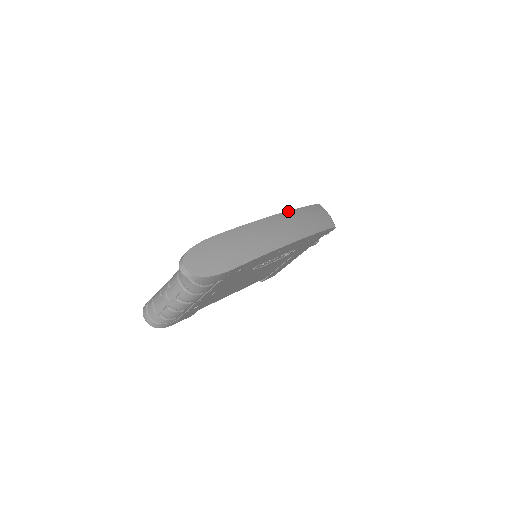
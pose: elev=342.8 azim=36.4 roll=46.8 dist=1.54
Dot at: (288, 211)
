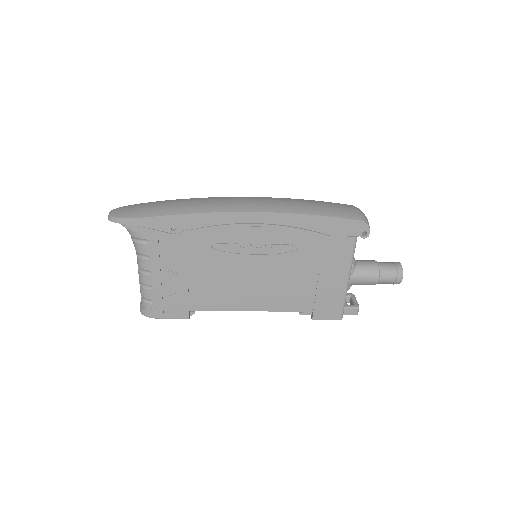
Dot at: (277, 198)
